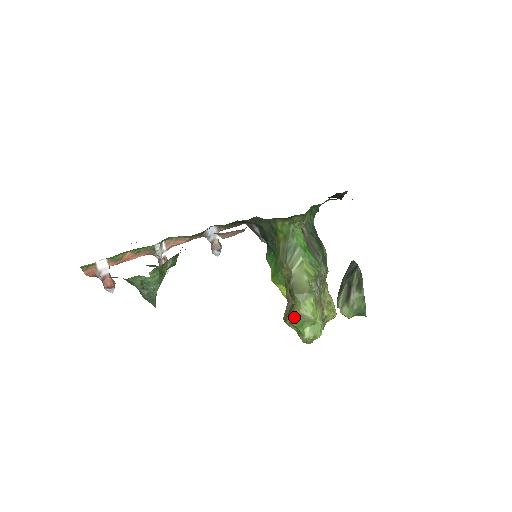
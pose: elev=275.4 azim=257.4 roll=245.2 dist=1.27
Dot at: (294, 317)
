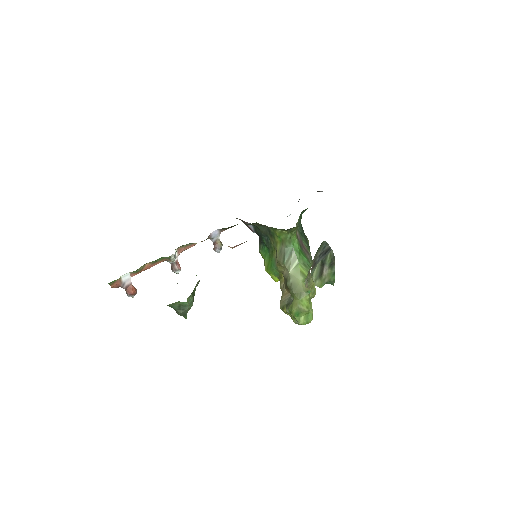
Dot at: (293, 310)
